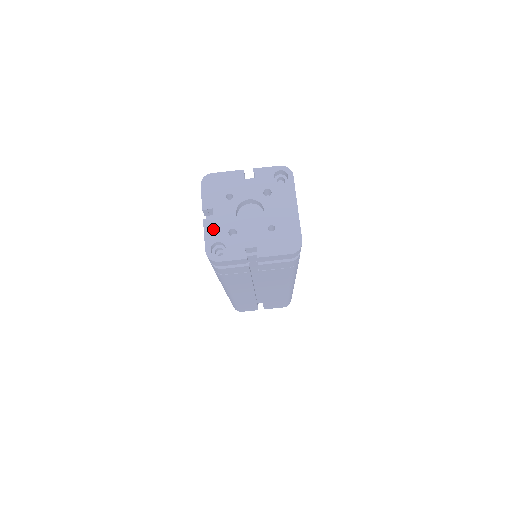
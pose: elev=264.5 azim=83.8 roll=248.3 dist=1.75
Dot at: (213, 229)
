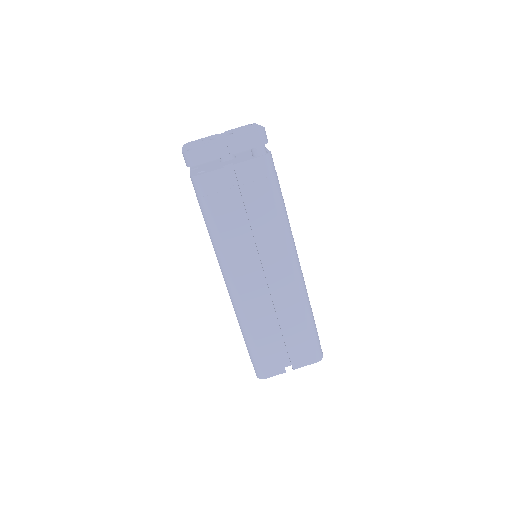
Dot at: (190, 147)
